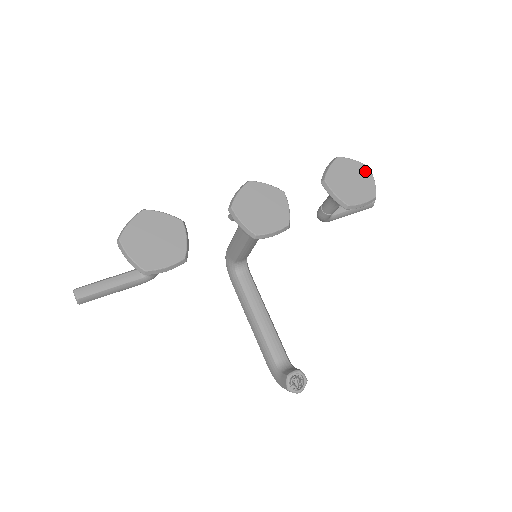
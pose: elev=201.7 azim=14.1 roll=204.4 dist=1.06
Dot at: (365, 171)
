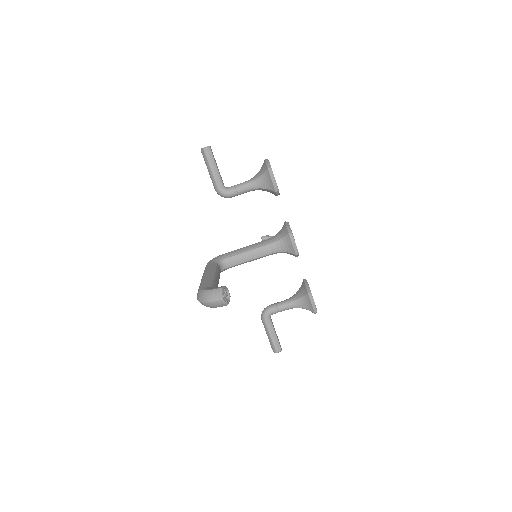
Dot at: occluded
